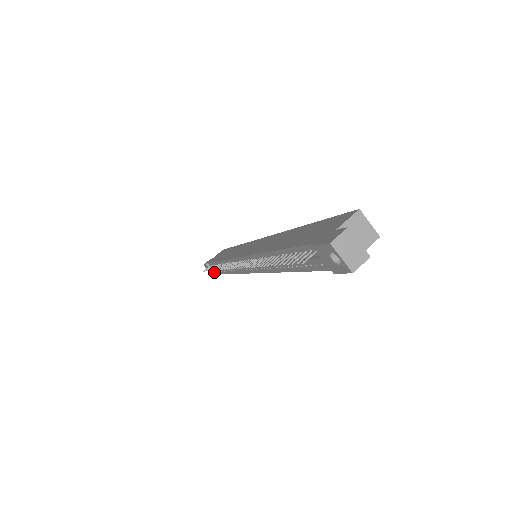
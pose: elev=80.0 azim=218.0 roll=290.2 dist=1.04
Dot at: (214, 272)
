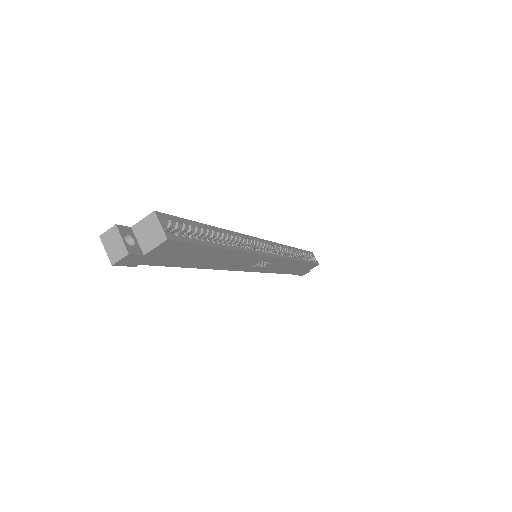
Dot at: occluded
